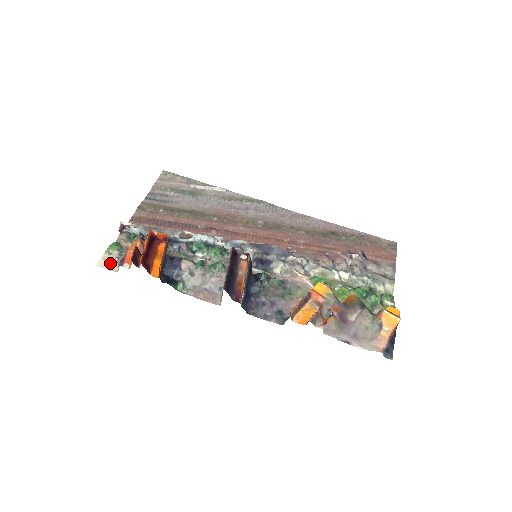
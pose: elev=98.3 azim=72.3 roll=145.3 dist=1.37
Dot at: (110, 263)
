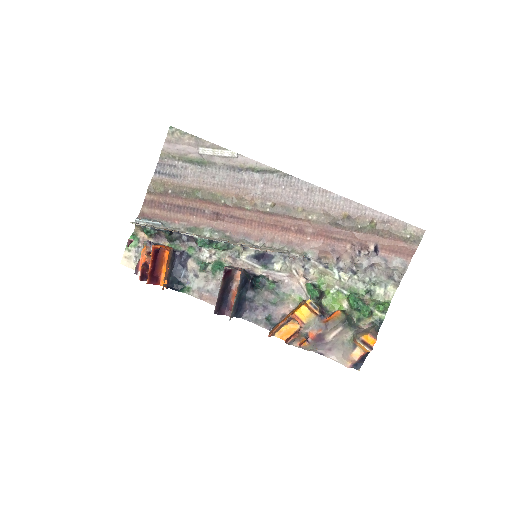
Dot at: (130, 261)
